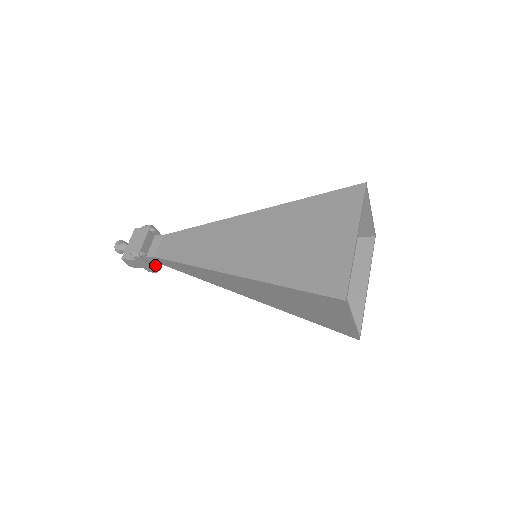
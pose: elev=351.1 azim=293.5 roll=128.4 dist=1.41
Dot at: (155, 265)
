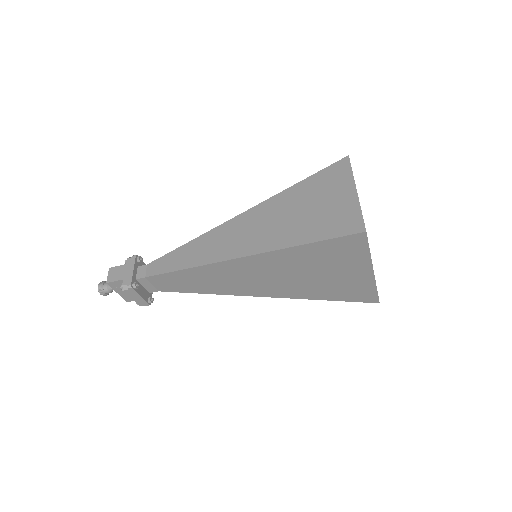
Dot at: occluded
